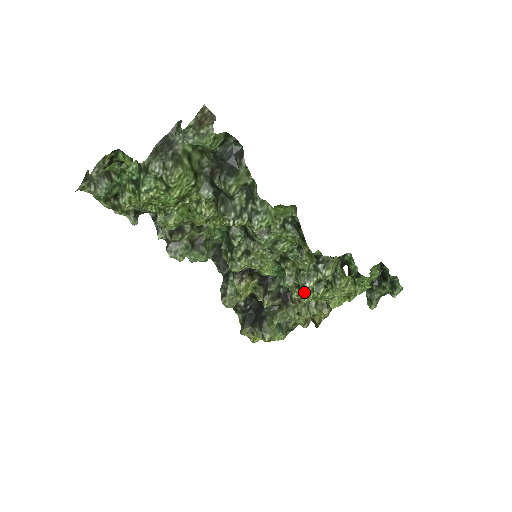
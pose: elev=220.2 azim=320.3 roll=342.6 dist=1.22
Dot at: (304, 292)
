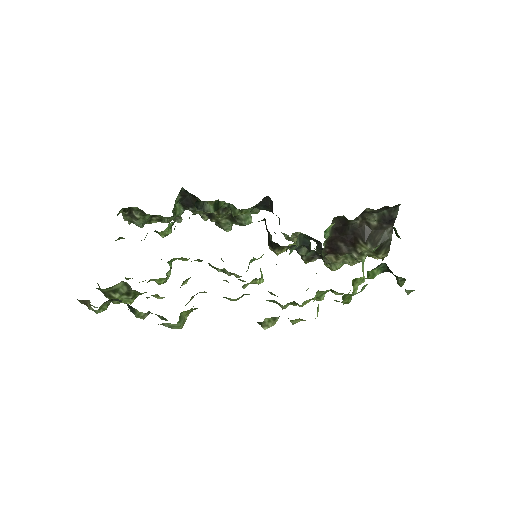
Dot at: occluded
